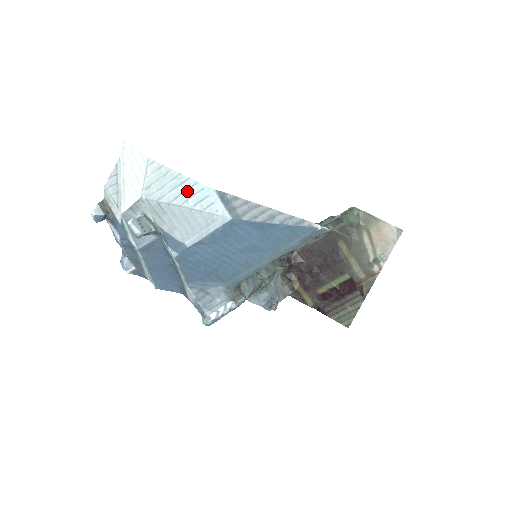
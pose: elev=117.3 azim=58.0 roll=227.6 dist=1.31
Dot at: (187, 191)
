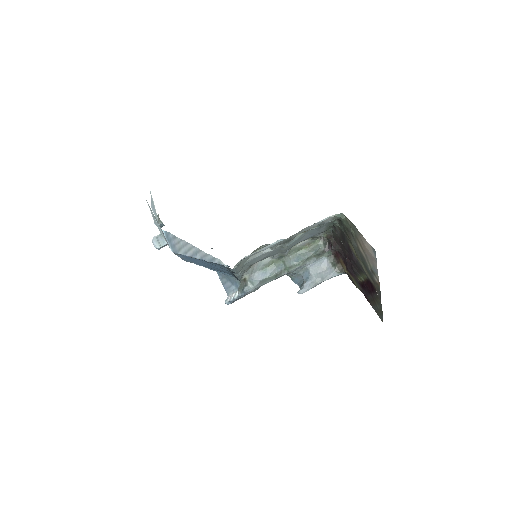
Dot at: (159, 227)
